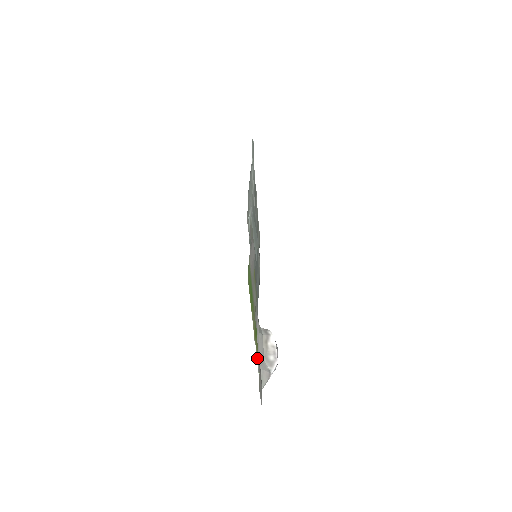
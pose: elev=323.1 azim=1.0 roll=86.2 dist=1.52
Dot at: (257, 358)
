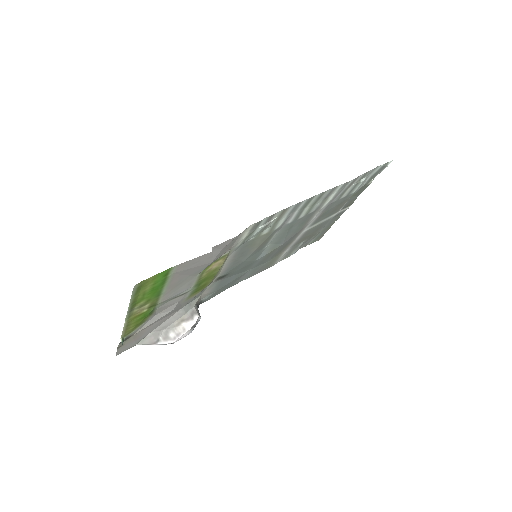
Dot at: (127, 330)
